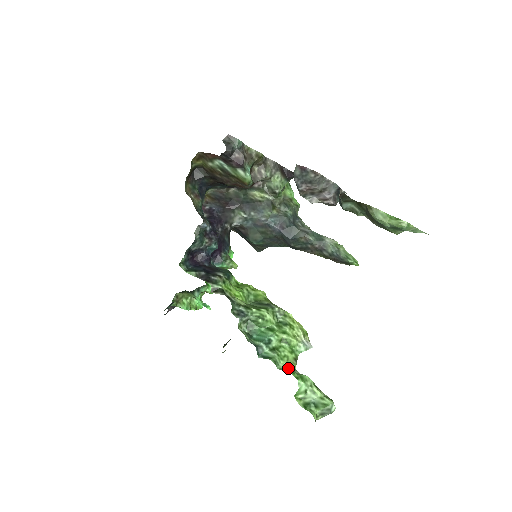
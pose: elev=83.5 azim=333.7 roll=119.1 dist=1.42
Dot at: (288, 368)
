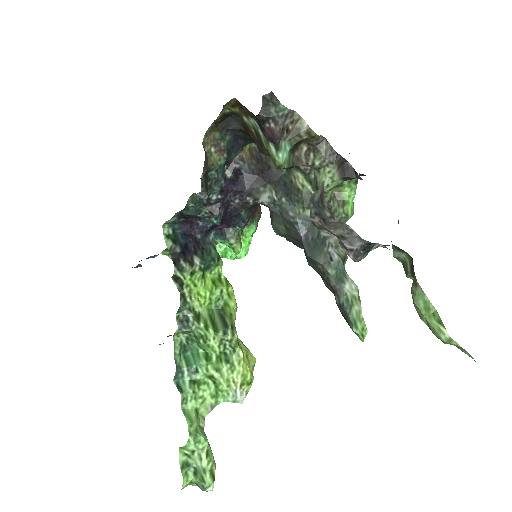
Dot at: (192, 415)
